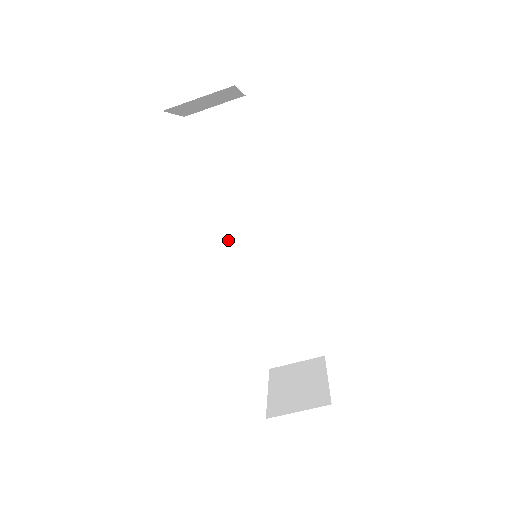
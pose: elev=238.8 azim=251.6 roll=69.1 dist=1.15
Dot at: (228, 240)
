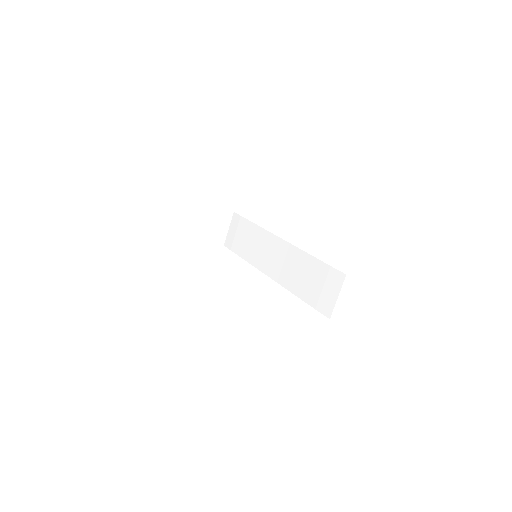
Dot at: (264, 272)
